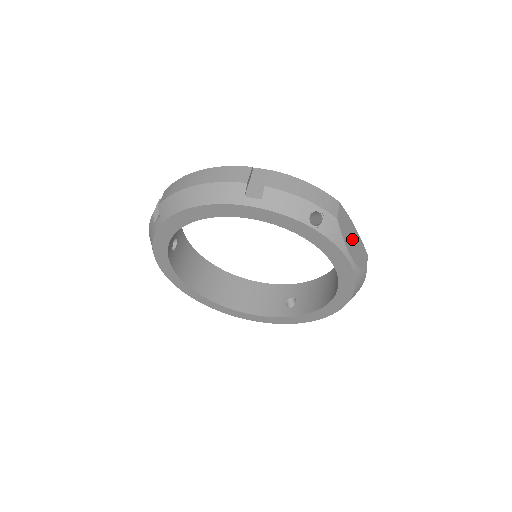
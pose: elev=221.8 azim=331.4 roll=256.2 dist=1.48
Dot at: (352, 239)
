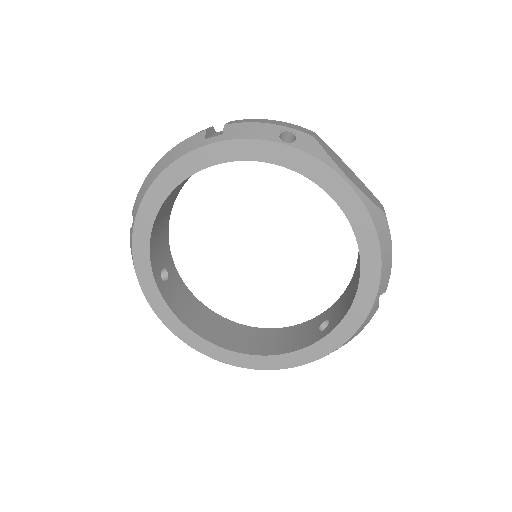
Dot at: (347, 171)
